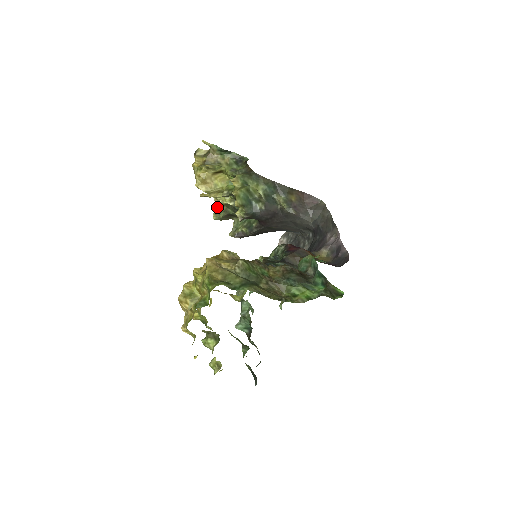
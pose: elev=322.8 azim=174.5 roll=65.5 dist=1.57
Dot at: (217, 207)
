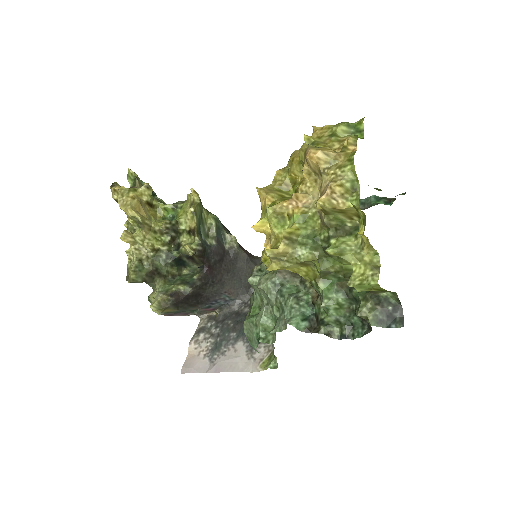
Dot at: (137, 260)
